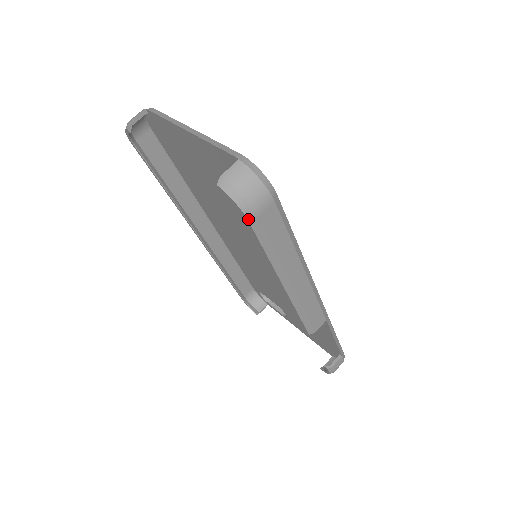
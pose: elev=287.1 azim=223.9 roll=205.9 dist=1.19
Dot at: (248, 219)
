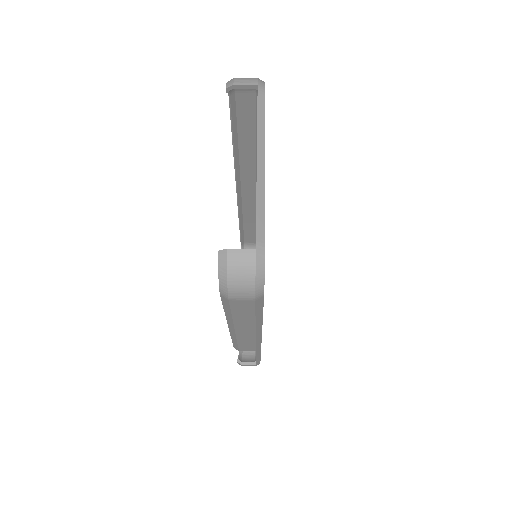
Dot at: (221, 294)
